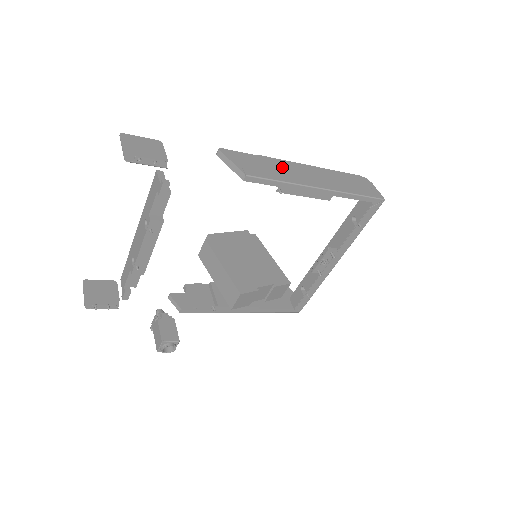
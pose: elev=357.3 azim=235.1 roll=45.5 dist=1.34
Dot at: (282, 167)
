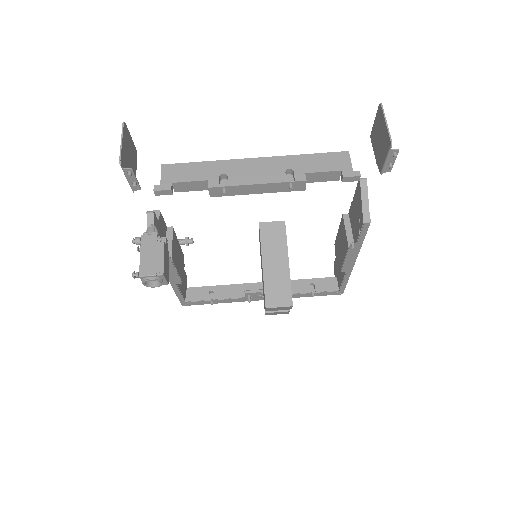
Dot at: occluded
